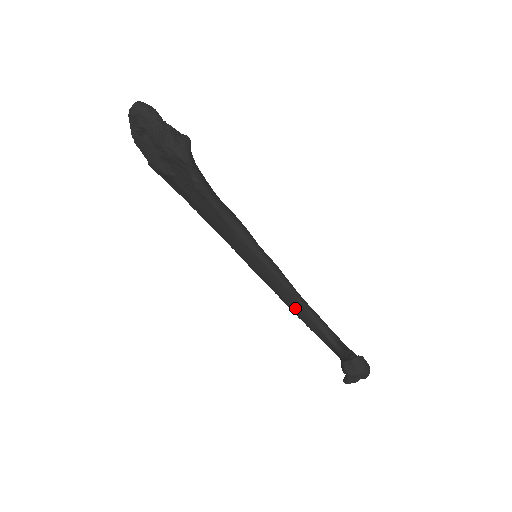
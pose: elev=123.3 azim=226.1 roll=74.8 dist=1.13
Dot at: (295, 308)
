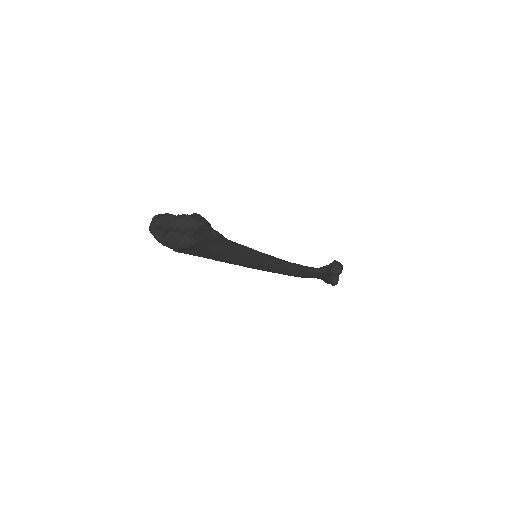
Dot at: (287, 270)
